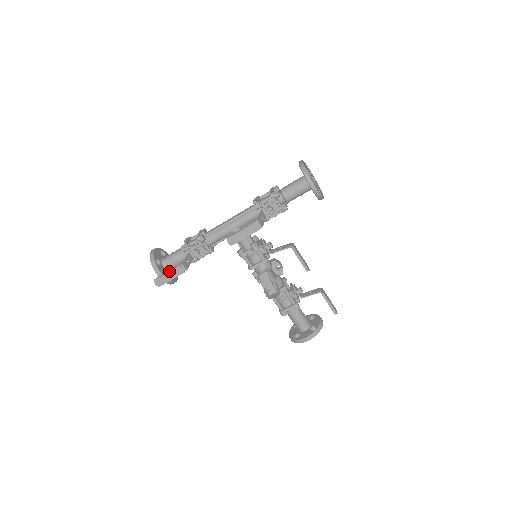
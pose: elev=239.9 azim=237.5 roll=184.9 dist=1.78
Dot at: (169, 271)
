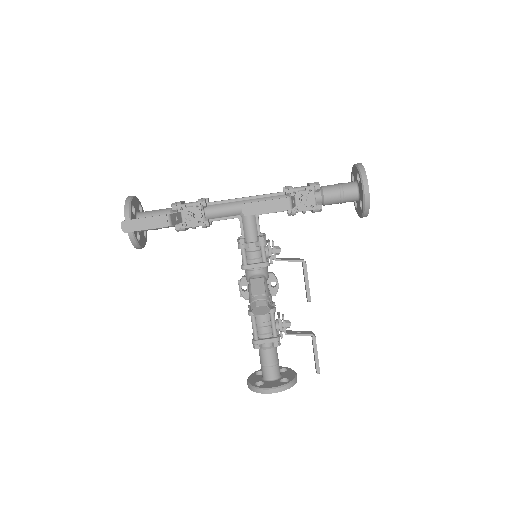
Dot at: occluded
